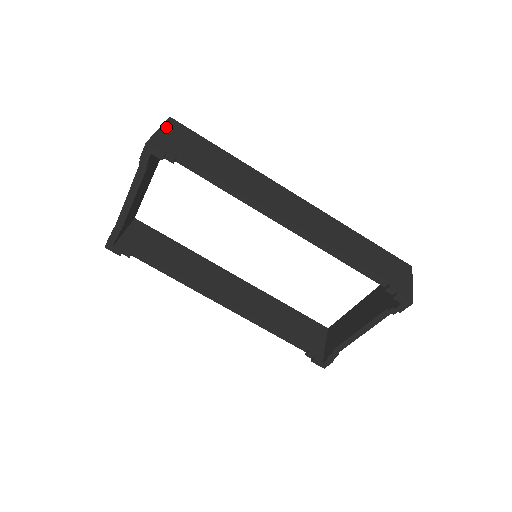
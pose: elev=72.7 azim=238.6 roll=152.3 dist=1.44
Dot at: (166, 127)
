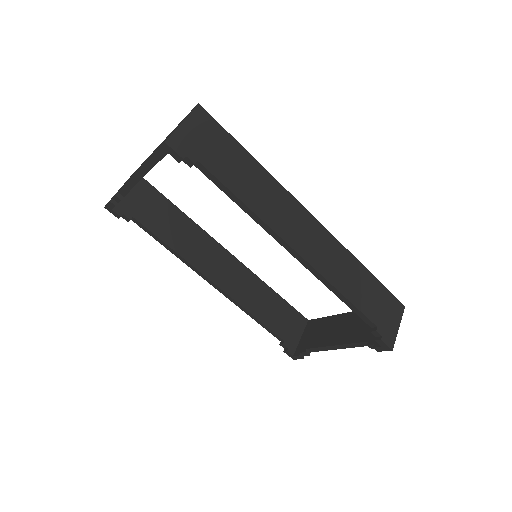
Dot at: (191, 119)
